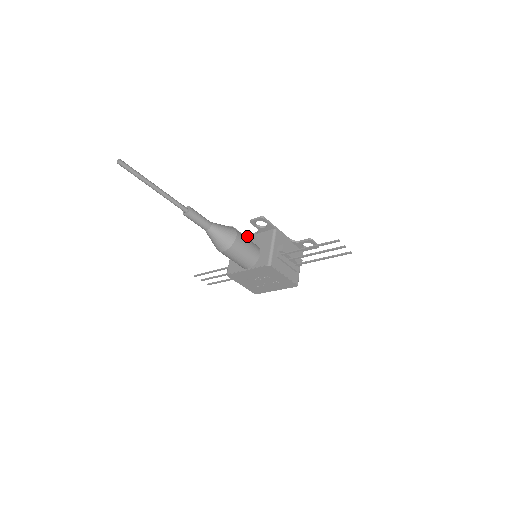
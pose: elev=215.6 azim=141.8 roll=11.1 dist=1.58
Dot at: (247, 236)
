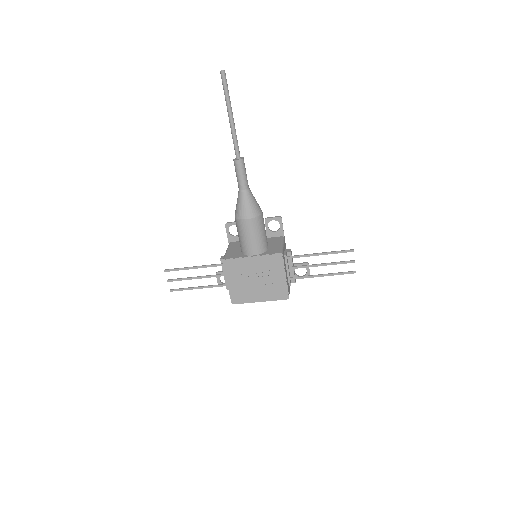
Dot at: occluded
